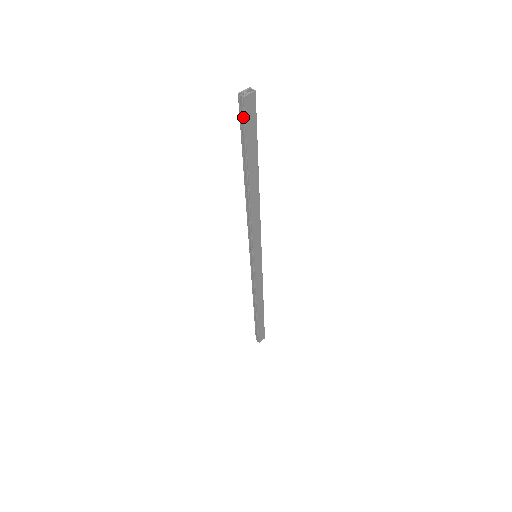
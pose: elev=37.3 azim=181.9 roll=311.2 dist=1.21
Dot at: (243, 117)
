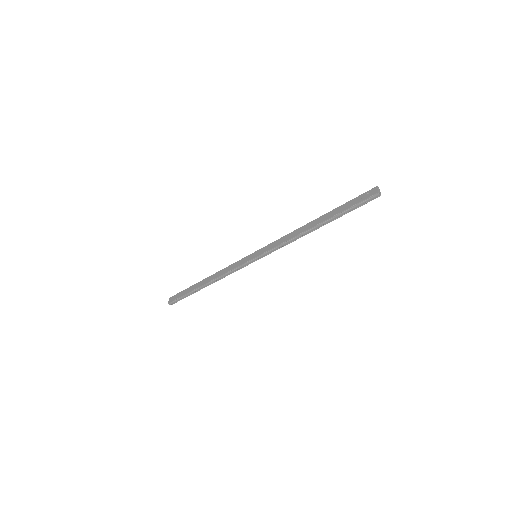
Dot at: (366, 202)
